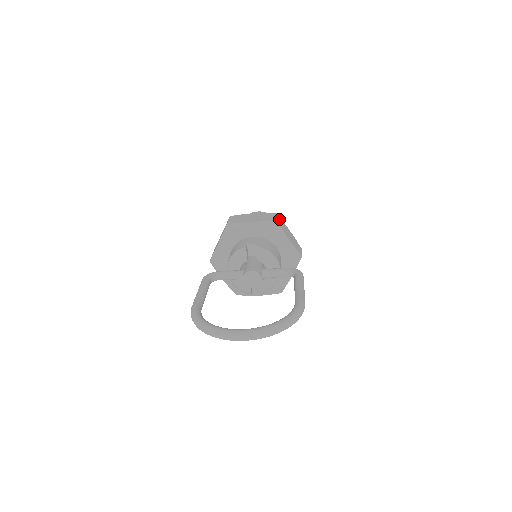
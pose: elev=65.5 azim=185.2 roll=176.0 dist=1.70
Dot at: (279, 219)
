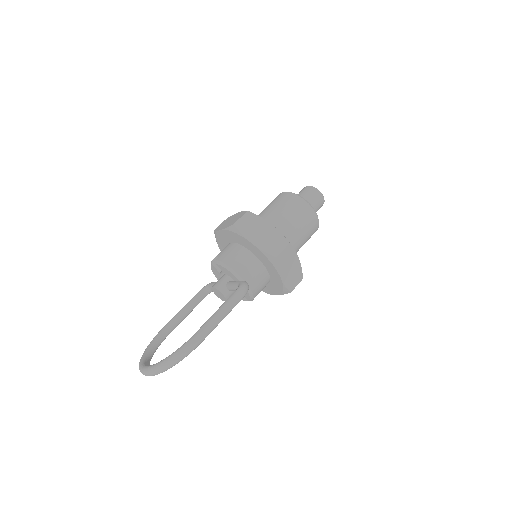
Dot at: (248, 218)
